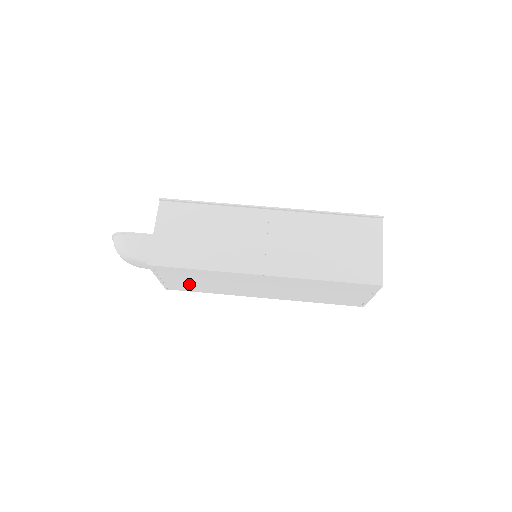
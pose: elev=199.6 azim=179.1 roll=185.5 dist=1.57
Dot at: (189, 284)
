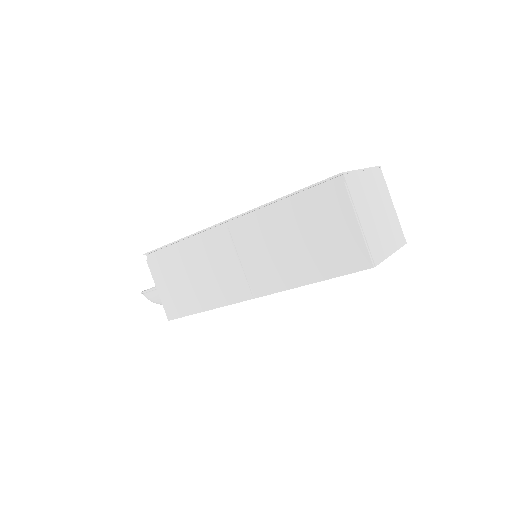
Dot at: occluded
